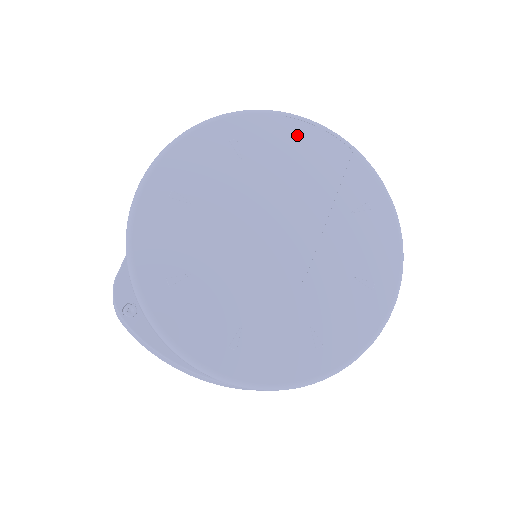
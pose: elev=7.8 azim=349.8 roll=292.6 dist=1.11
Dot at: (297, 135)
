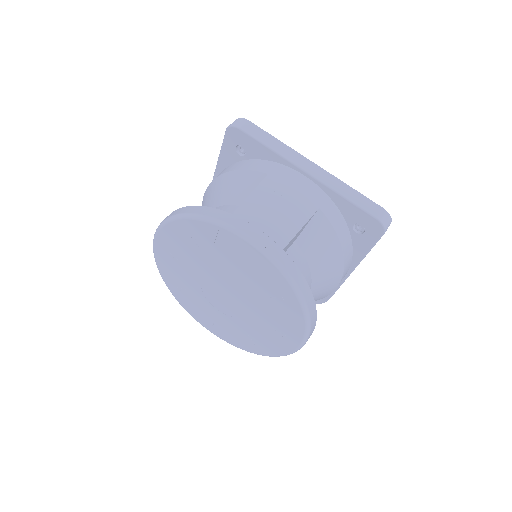
Dot at: (230, 242)
